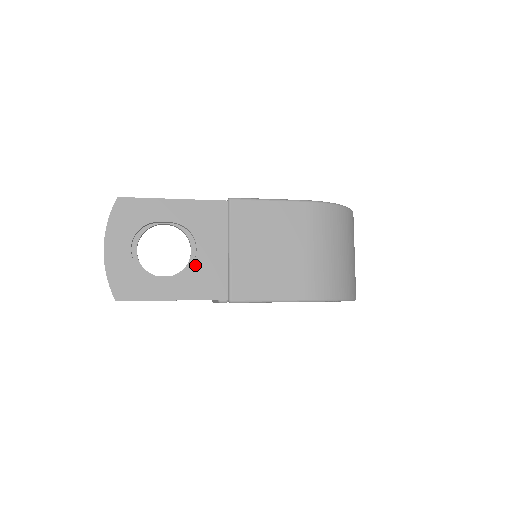
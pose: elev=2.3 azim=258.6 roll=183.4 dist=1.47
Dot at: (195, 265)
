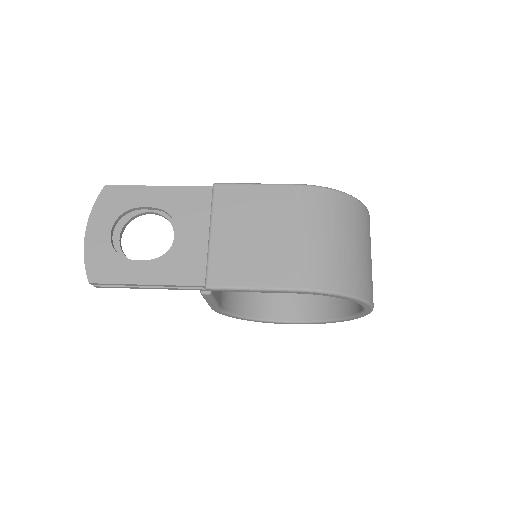
Dot at: (173, 249)
